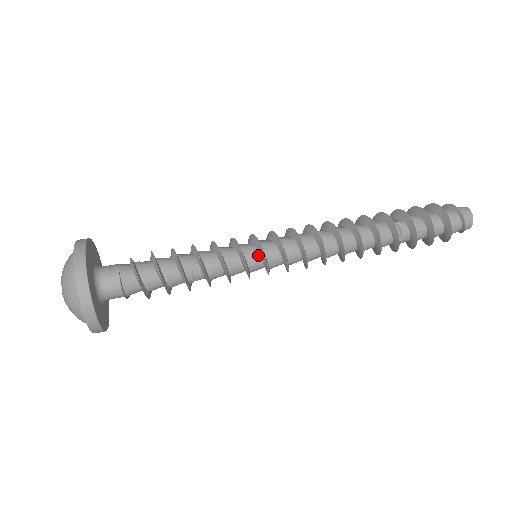
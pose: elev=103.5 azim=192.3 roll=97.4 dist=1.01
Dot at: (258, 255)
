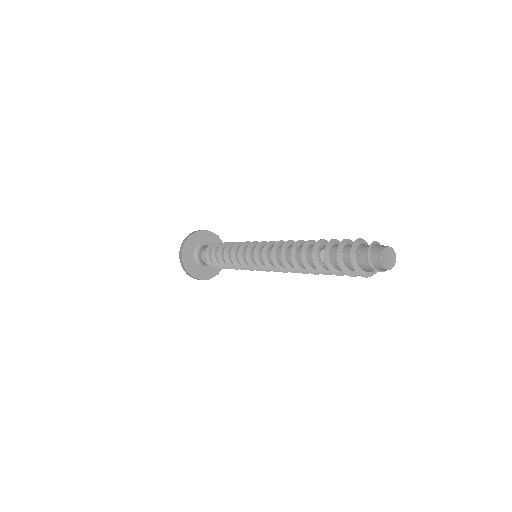
Dot at: (249, 255)
